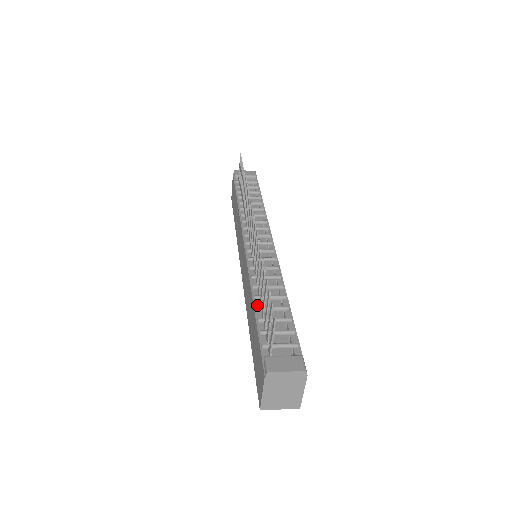
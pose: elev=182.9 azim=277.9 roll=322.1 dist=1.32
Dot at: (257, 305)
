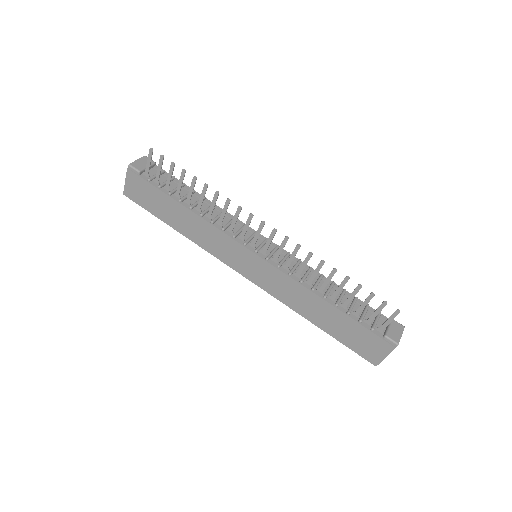
Dot at: (332, 302)
